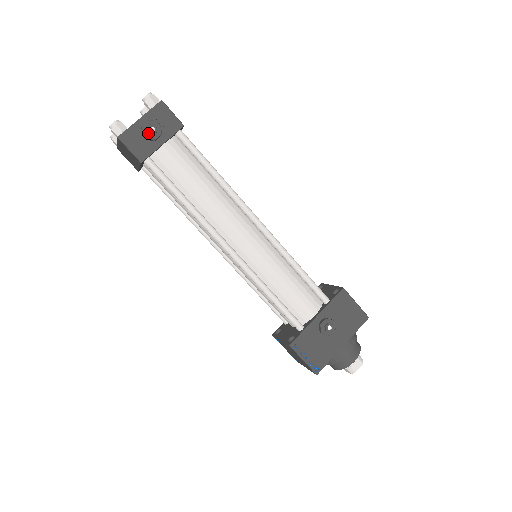
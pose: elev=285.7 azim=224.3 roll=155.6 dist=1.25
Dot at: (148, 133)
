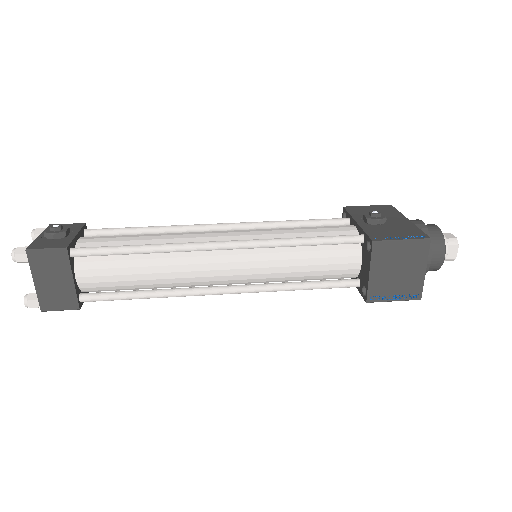
Dot at: (54, 231)
